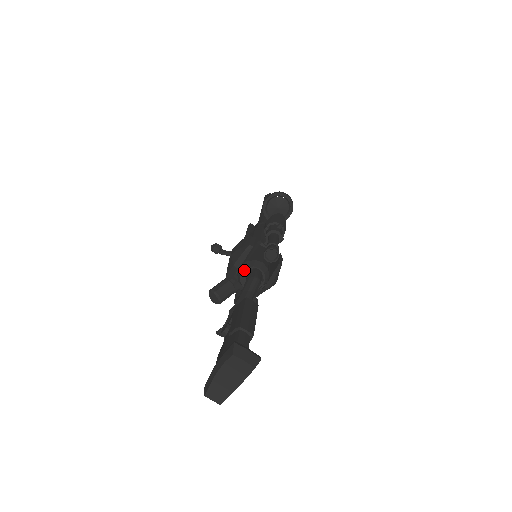
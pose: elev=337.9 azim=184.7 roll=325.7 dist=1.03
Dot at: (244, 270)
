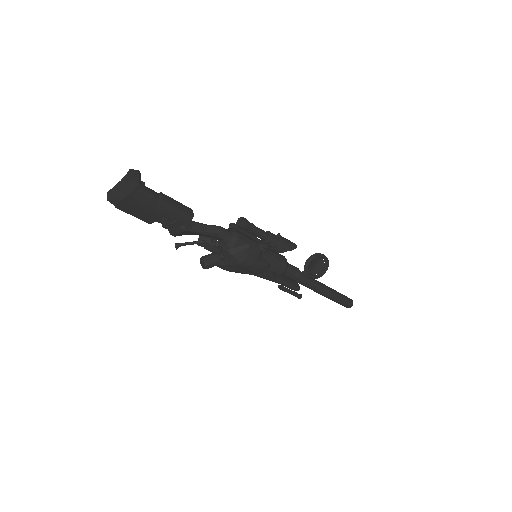
Dot at: occluded
